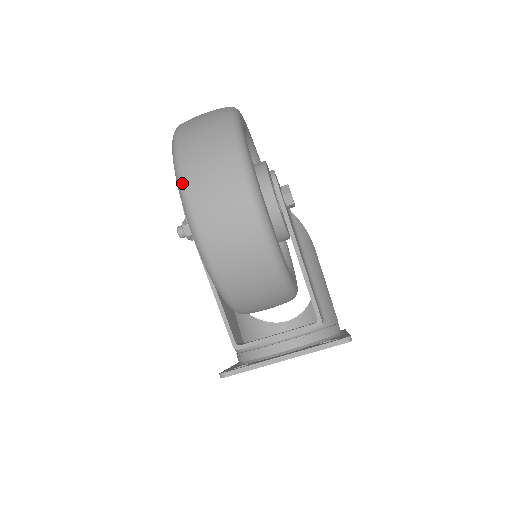
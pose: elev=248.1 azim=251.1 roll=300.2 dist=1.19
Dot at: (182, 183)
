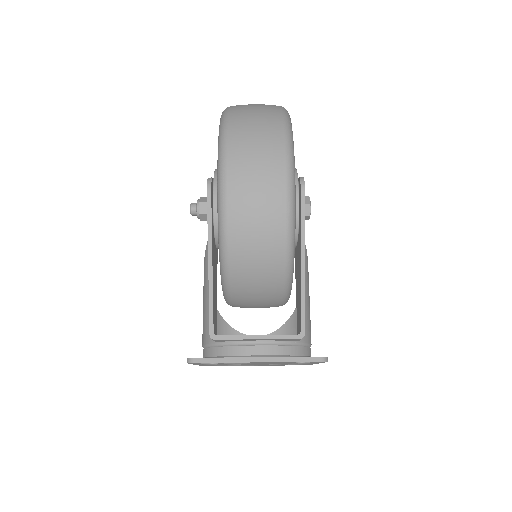
Dot at: (225, 152)
